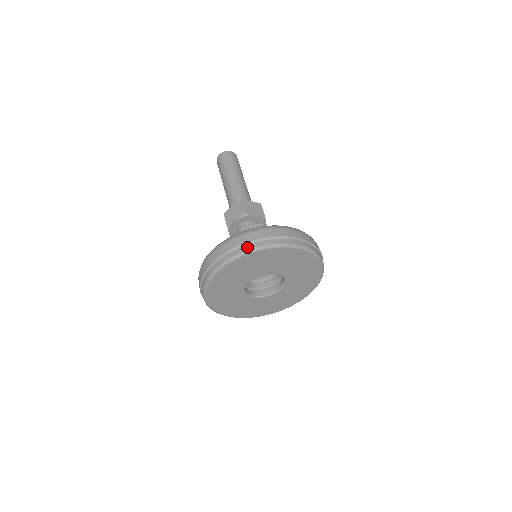
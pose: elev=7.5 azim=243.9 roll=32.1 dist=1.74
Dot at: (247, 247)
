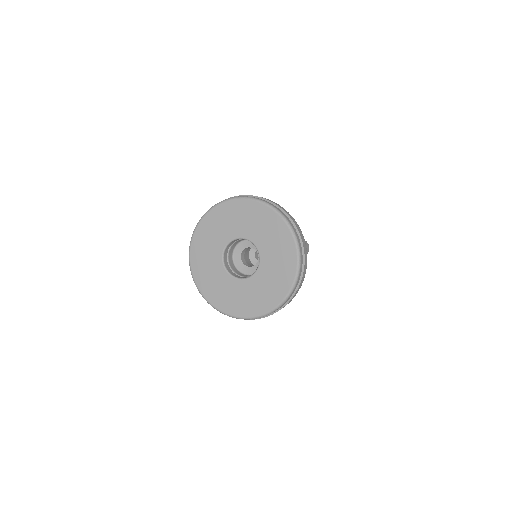
Dot at: occluded
